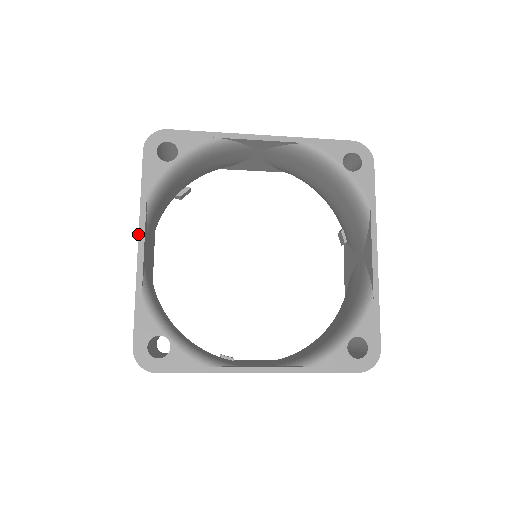
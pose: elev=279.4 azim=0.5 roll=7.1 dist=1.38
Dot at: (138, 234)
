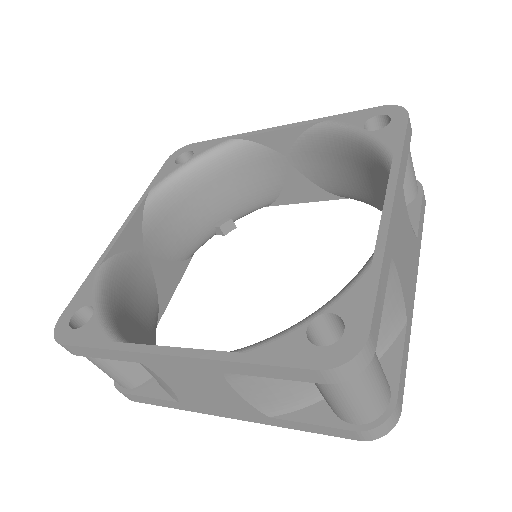
Dot at: (126, 219)
